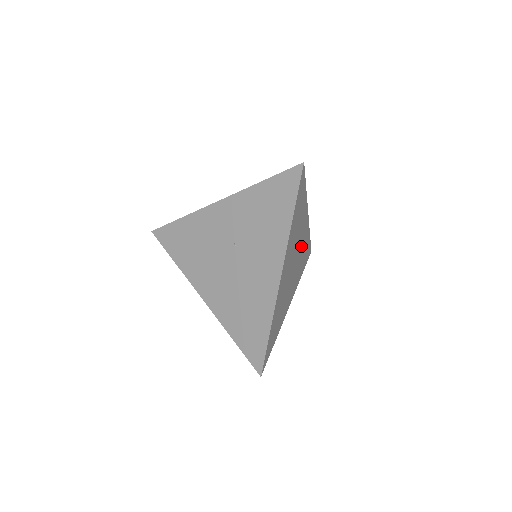
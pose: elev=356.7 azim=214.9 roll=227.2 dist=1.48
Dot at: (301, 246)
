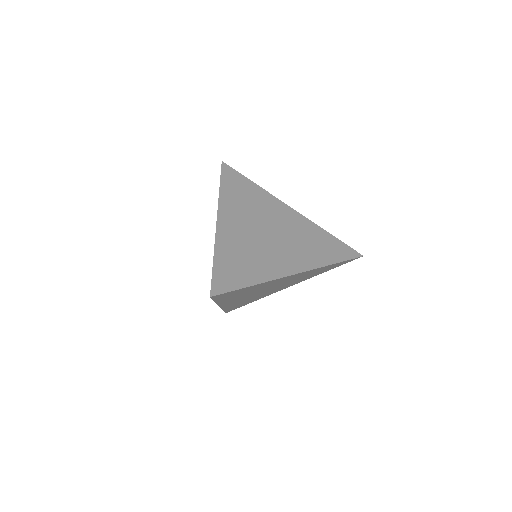
Dot at: (290, 280)
